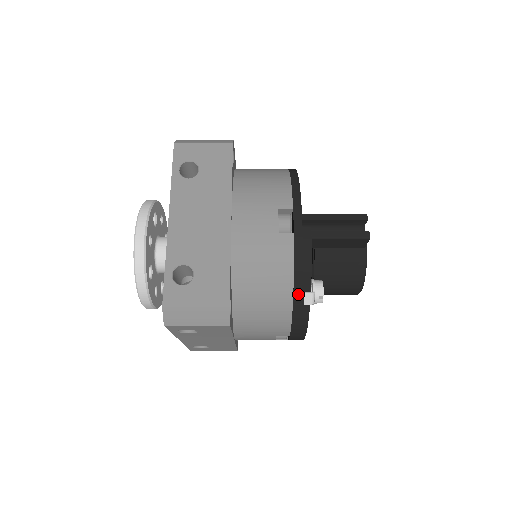
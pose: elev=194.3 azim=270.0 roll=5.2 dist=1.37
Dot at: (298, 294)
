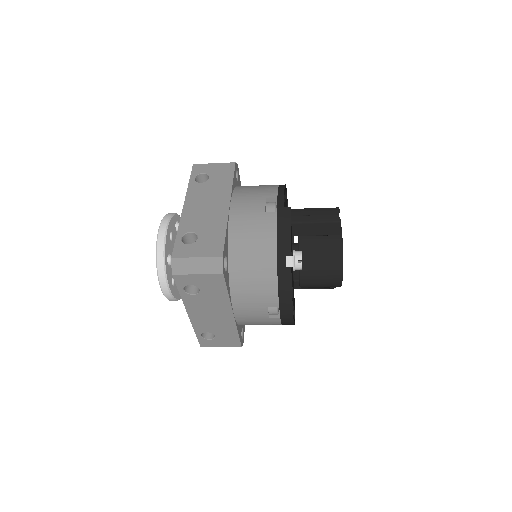
Dot at: (281, 258)
